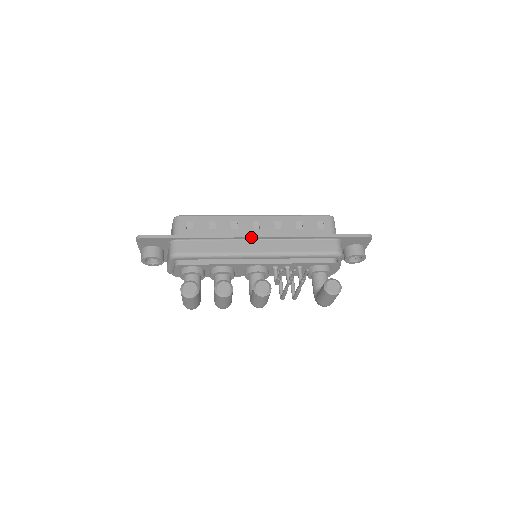
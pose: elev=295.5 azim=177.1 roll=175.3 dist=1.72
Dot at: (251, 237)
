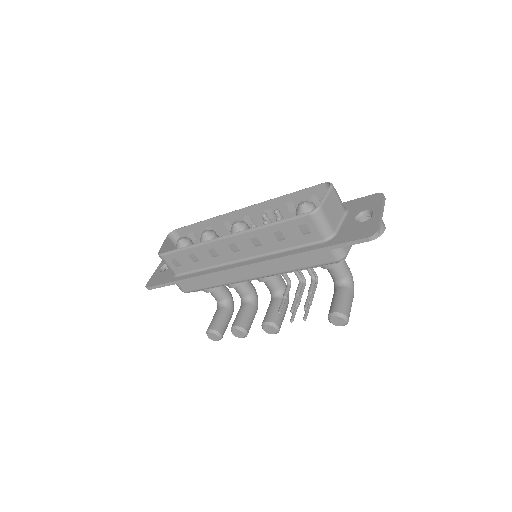
Dot at: occluded
